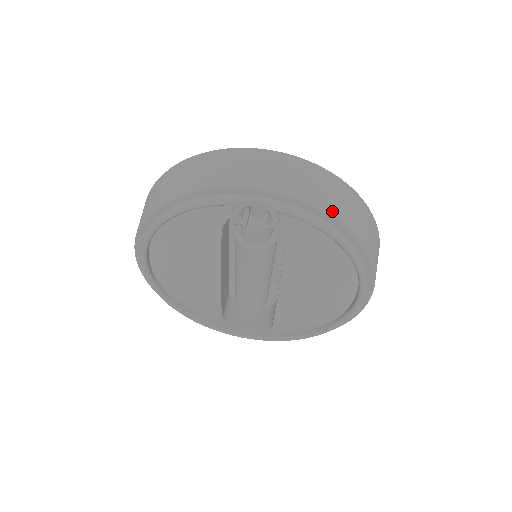
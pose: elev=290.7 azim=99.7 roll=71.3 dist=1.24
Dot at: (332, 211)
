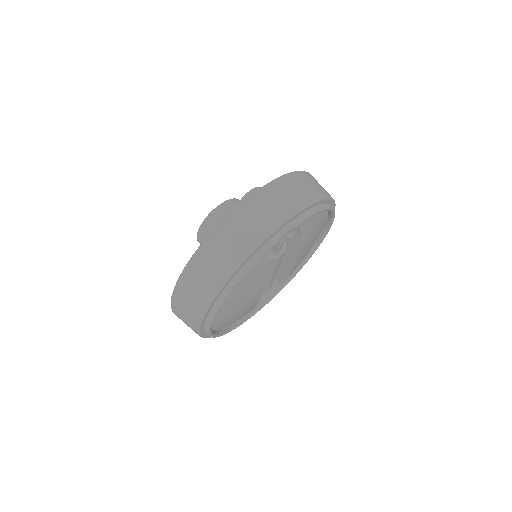
Dot at: (318, 196)
